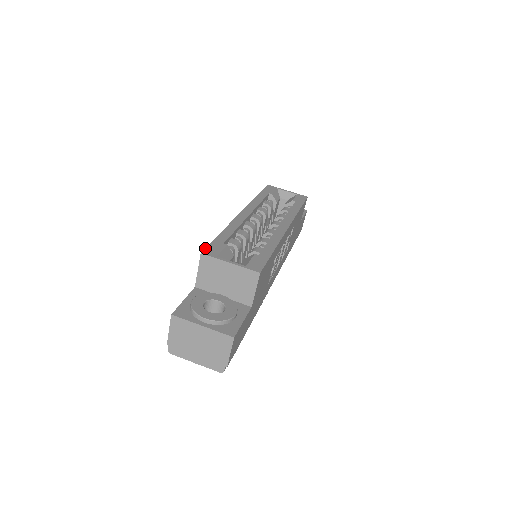
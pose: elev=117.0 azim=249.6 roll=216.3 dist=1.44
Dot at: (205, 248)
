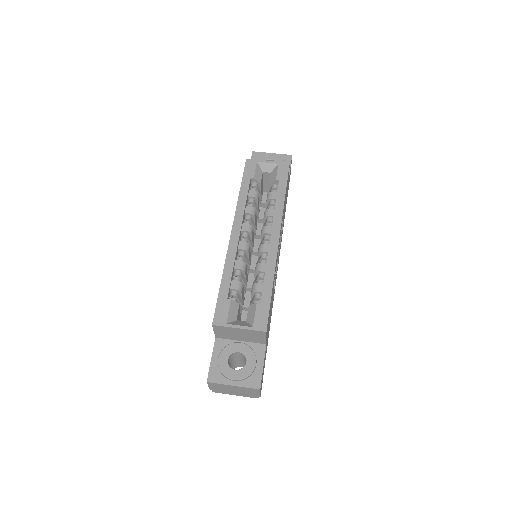
Dot at: (214, 315)
